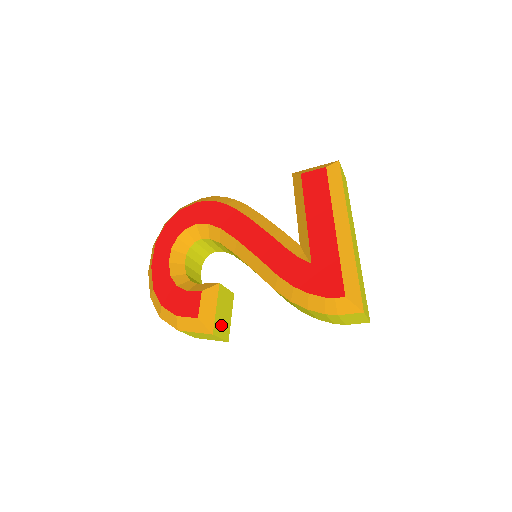
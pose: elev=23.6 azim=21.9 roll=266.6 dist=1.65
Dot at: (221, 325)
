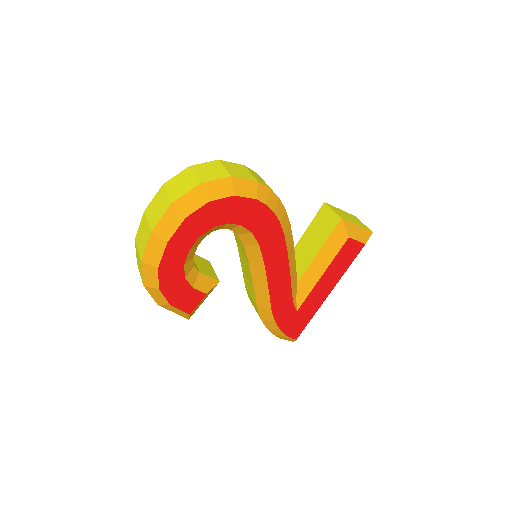
Dot at: occluded
